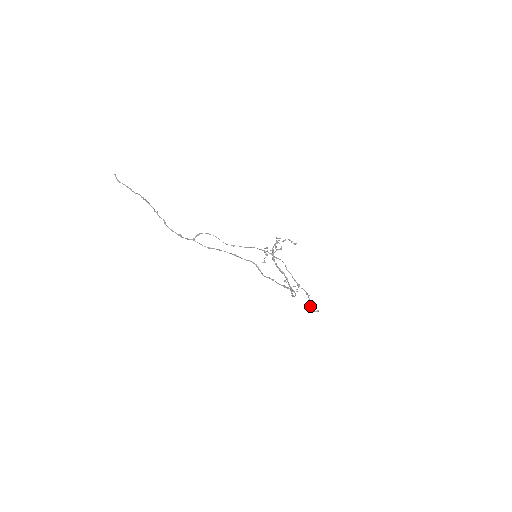
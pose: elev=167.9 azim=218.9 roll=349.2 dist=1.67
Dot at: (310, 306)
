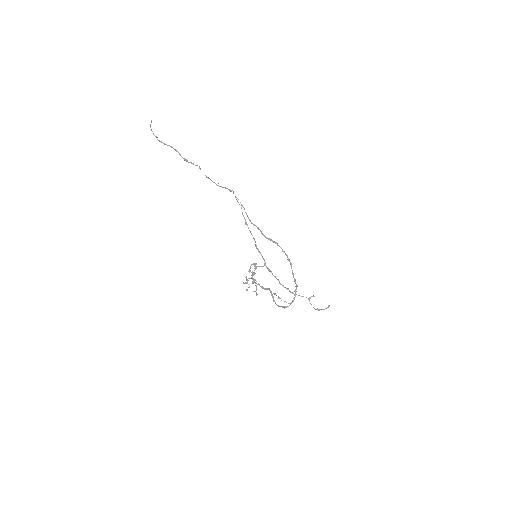
Dot at: (314, 308)
